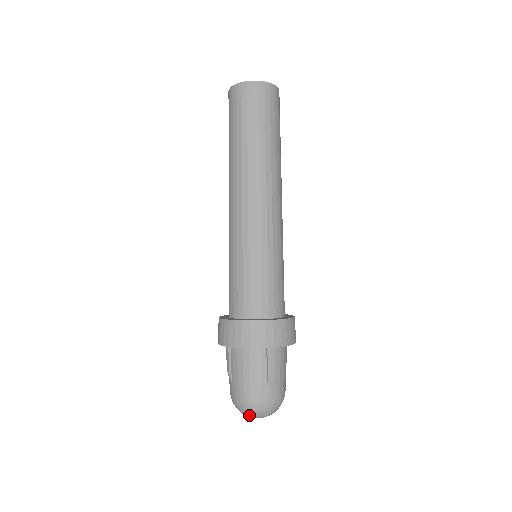
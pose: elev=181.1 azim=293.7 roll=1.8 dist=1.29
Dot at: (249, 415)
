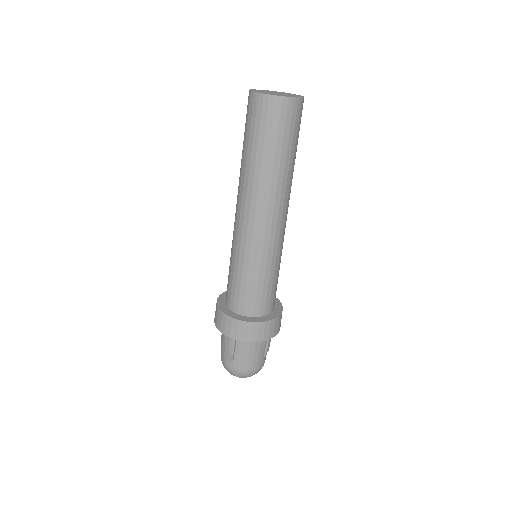
Dot at: occluded
